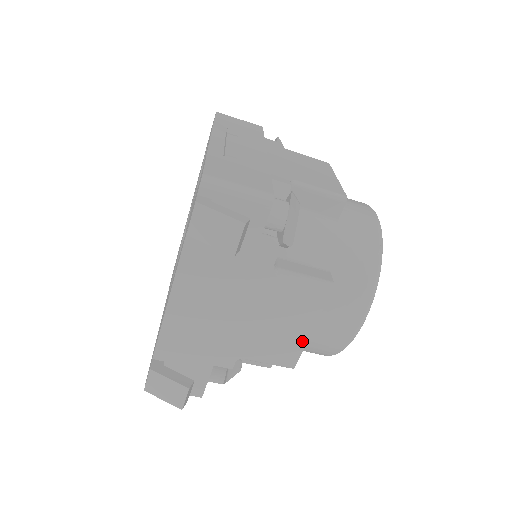
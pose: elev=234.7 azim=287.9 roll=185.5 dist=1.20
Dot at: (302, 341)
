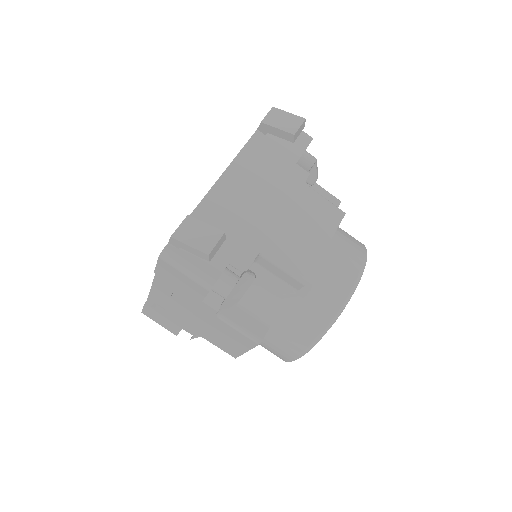
Dot at: (318, 253)
